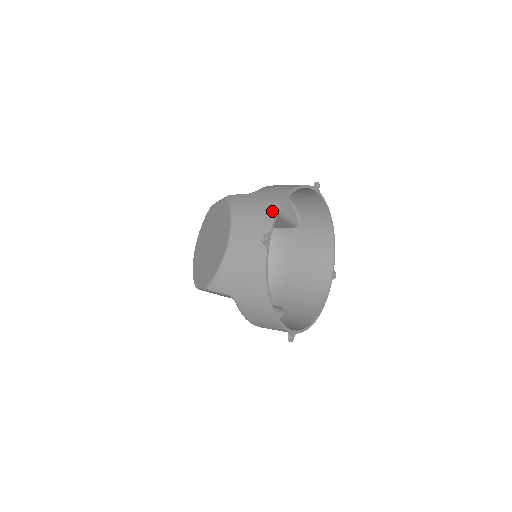
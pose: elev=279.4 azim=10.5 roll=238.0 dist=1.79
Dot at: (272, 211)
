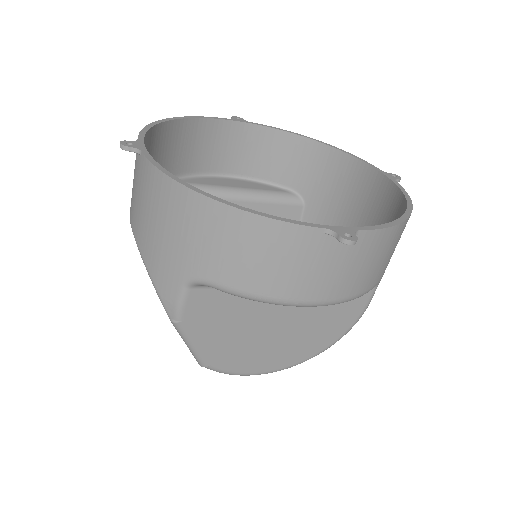
Dot at: occluded
